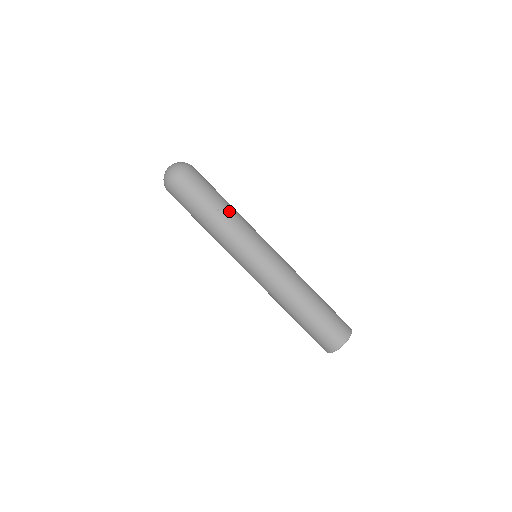
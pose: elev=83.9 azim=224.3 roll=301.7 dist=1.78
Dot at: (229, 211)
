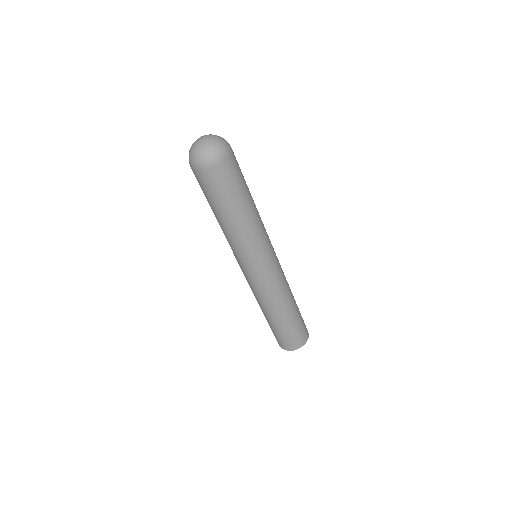
Dot at: (254, 213)
